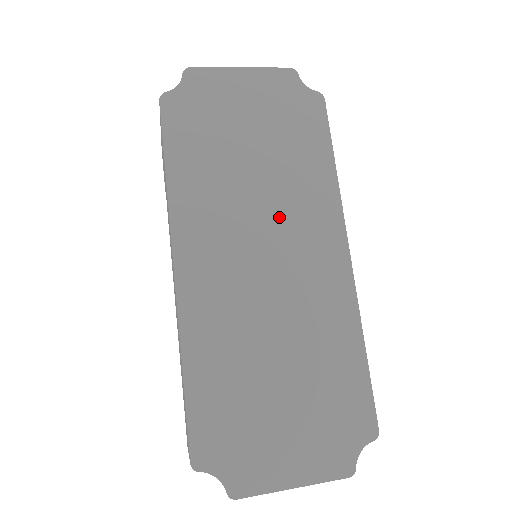
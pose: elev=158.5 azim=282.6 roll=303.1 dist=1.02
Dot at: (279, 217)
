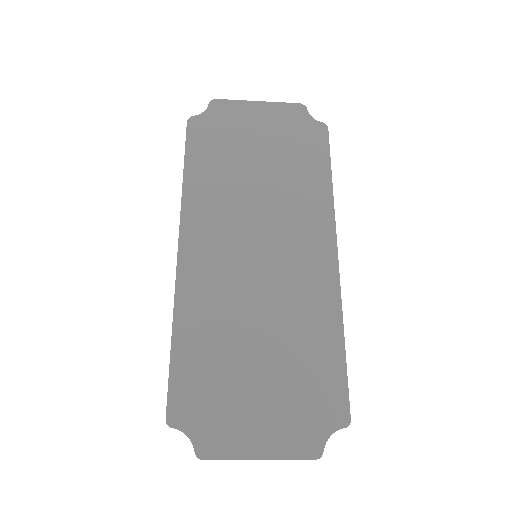
Dot at: (276, 218)
